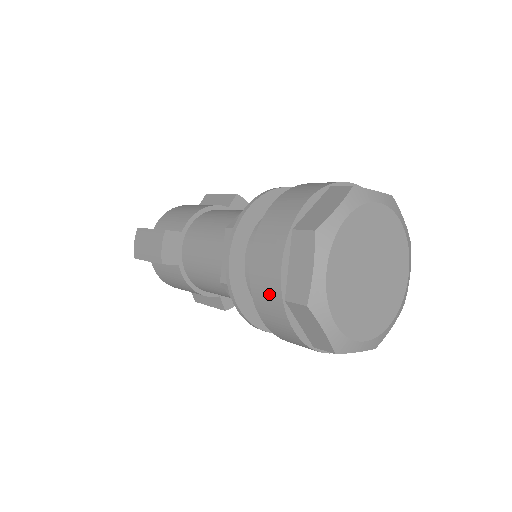
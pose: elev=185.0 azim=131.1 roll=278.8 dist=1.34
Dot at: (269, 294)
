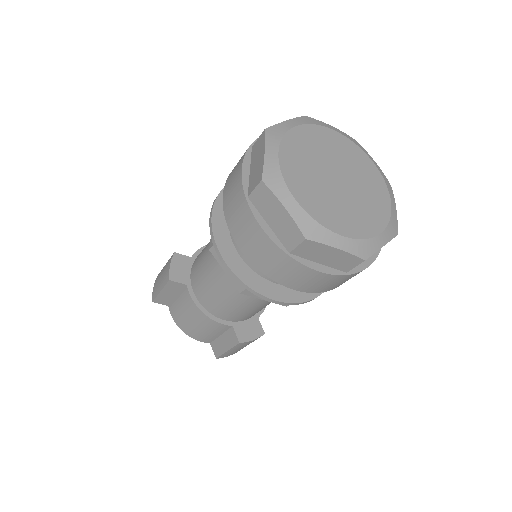
Dot at: (236, 203)
